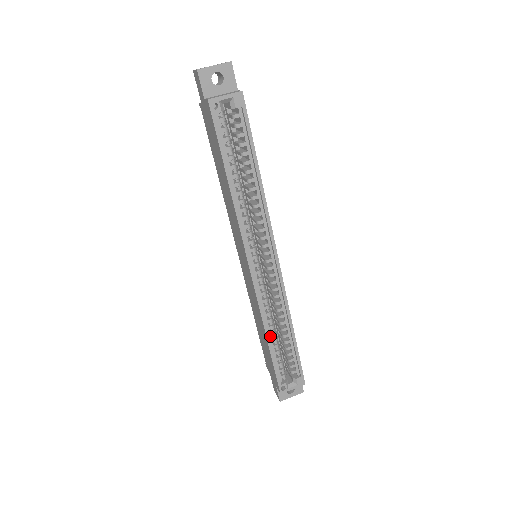
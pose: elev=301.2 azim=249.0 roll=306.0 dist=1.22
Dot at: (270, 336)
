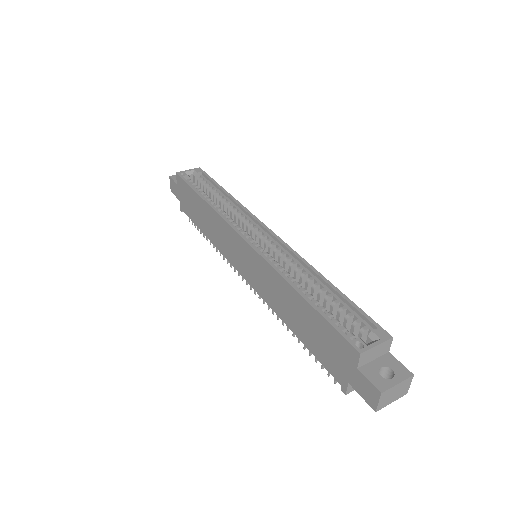
Dot at: (300, 292)
